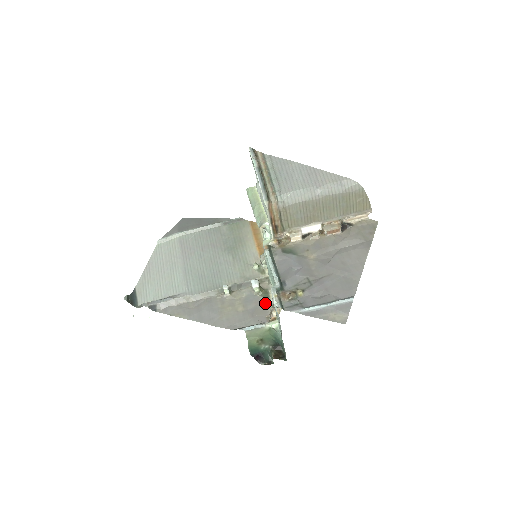
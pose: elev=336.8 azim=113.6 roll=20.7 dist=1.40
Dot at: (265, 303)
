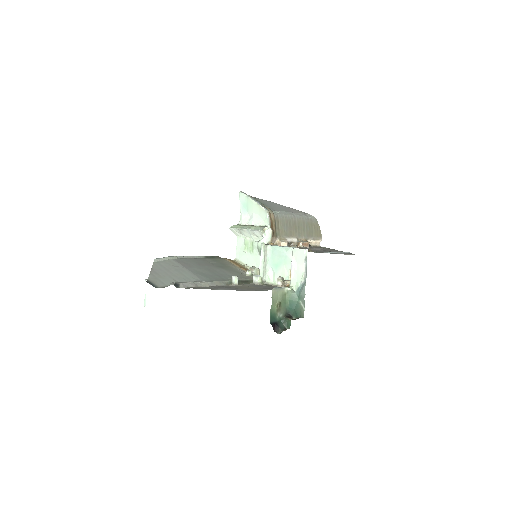
Dot at: (271, 286)
